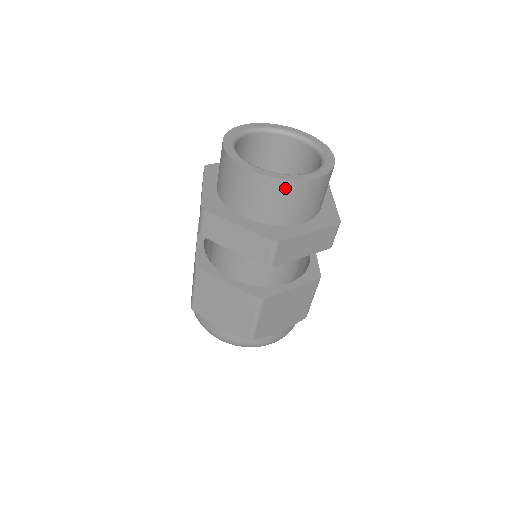
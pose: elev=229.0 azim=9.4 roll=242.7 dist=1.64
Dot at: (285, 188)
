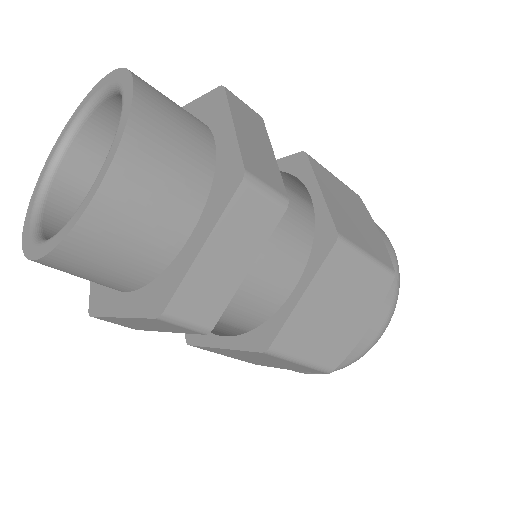
Dot at: (84, 244)
